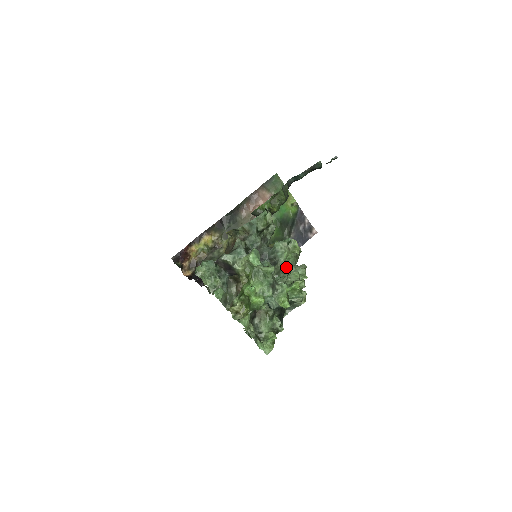
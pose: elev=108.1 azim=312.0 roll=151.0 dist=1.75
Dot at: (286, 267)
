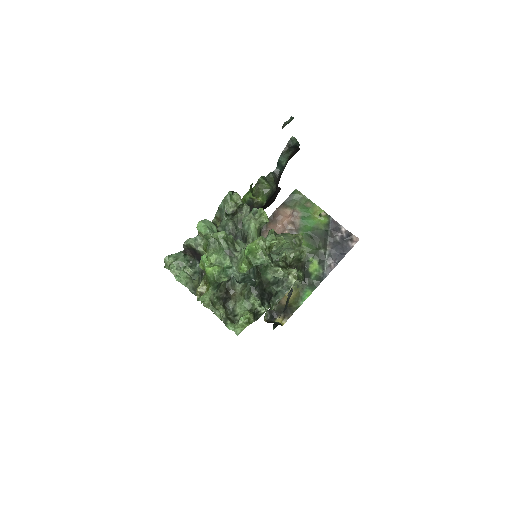
Dot at: occluded
